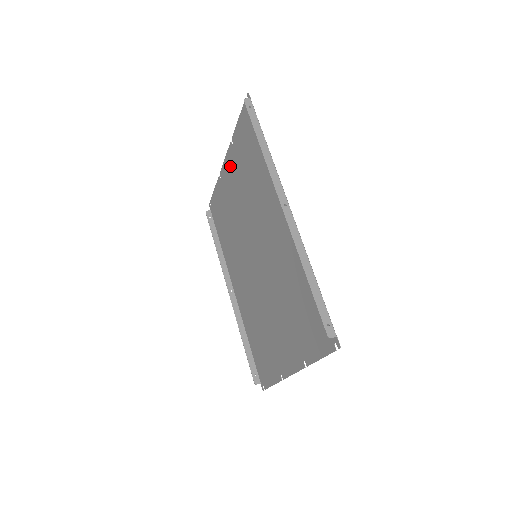
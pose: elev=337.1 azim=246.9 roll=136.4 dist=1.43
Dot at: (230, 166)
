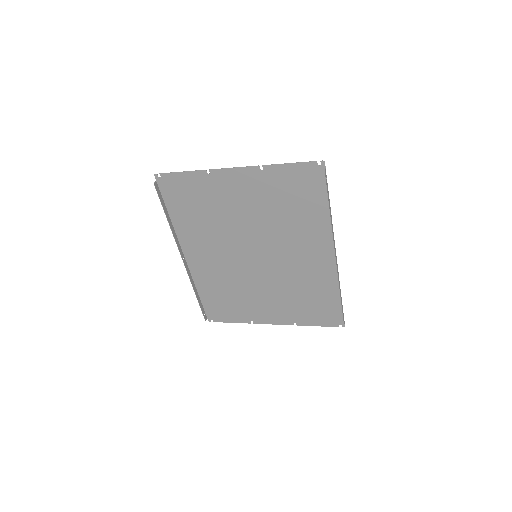
Dot at: (243, 181)
